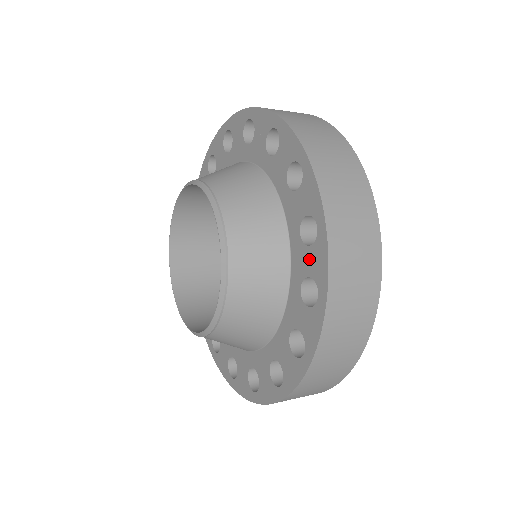
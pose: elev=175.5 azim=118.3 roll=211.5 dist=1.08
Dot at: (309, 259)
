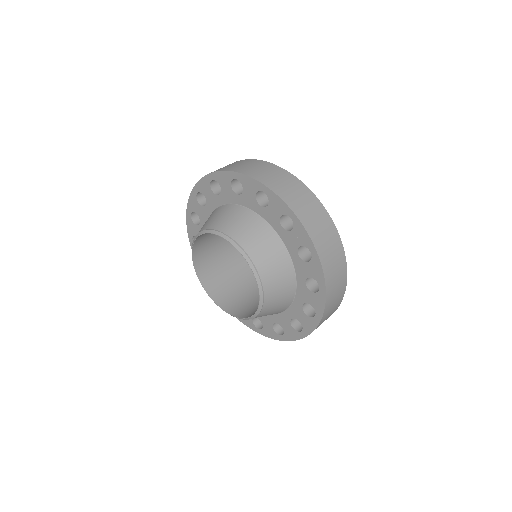
Dot at: (303, 318)
